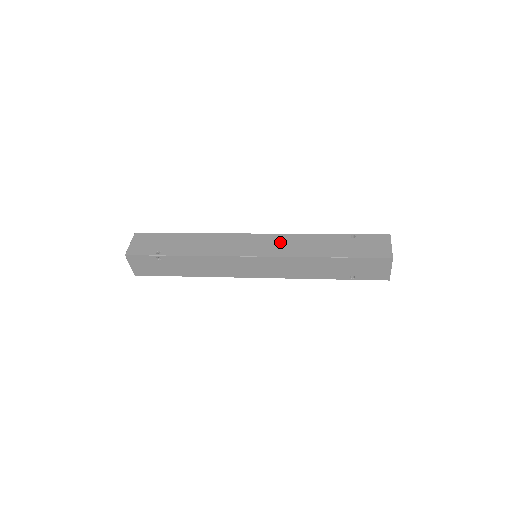
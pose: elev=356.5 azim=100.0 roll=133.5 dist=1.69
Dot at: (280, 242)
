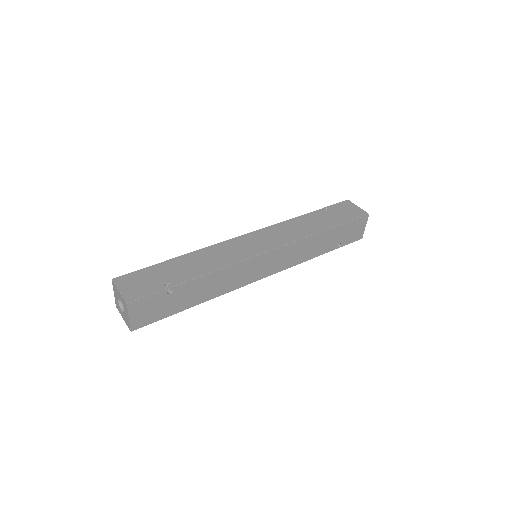
Dot at: (277, 232)
